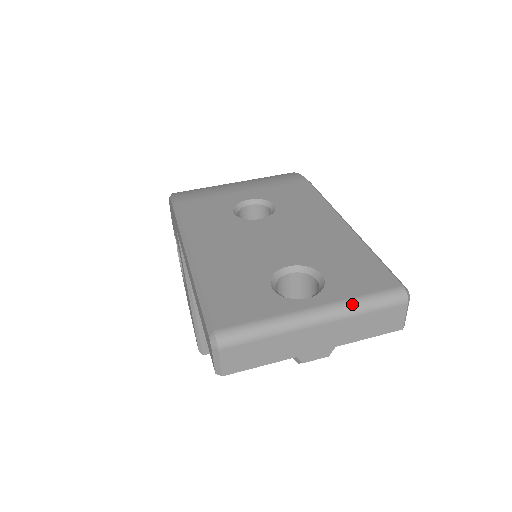
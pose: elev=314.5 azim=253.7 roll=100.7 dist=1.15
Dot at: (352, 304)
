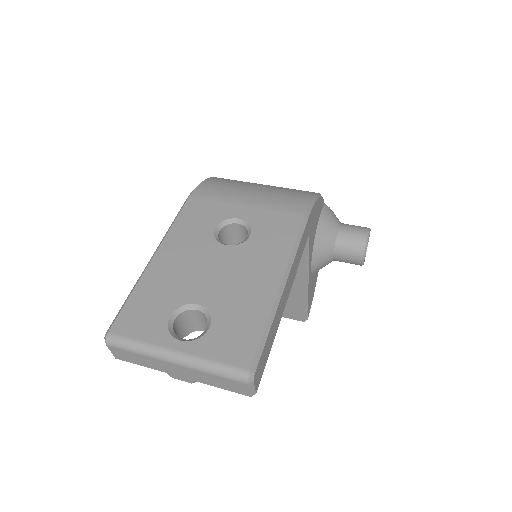
Dot at: (203, 363)
